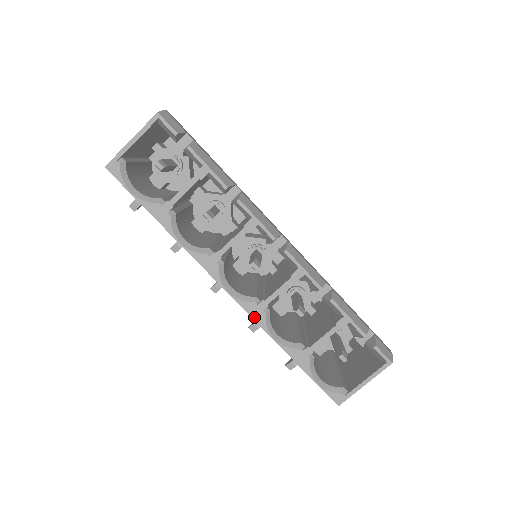
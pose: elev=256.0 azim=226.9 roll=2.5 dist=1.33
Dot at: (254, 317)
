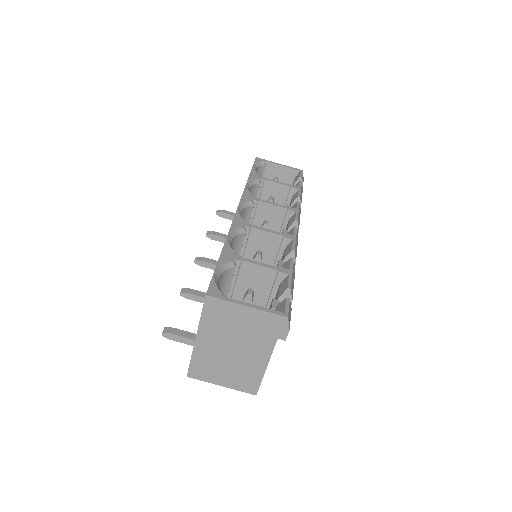
Dot at: (234, 222)
